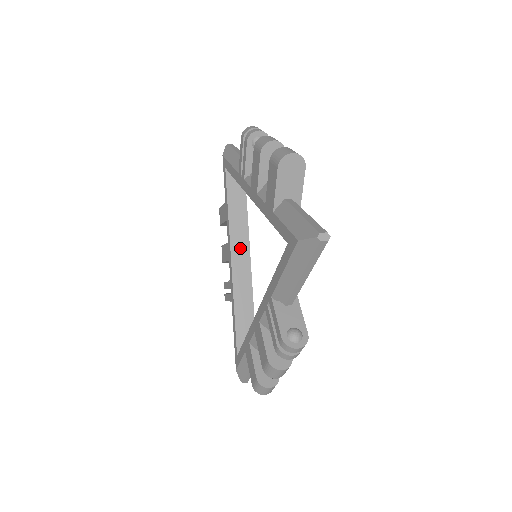
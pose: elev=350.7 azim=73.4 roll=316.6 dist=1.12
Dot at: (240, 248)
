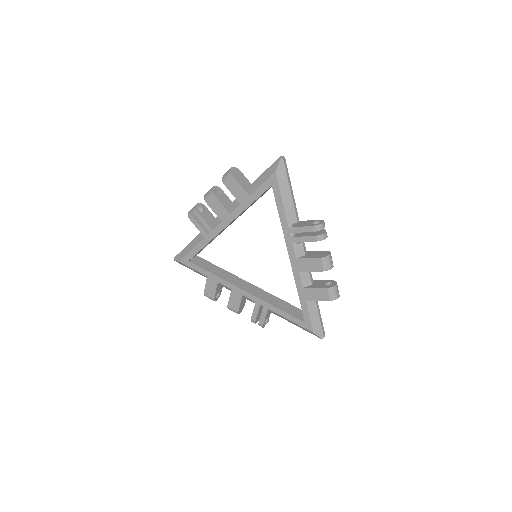
Dot at: occluded
